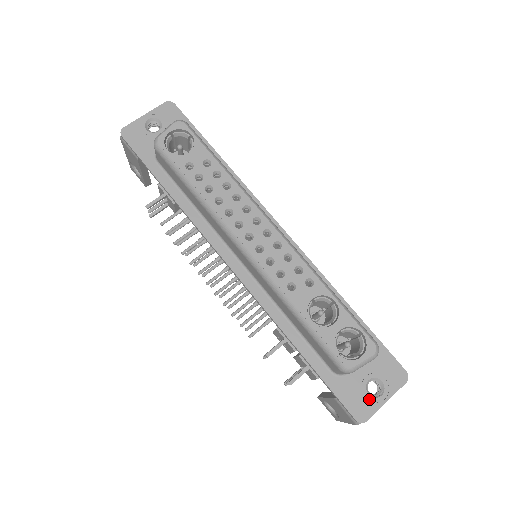
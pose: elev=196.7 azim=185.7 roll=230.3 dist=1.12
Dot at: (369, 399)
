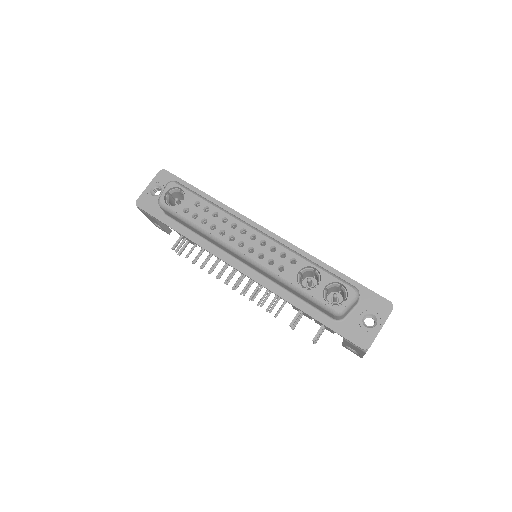
Dot at: (367, 331)
